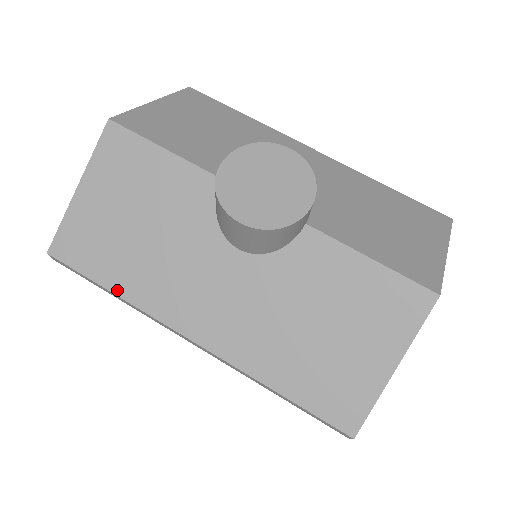
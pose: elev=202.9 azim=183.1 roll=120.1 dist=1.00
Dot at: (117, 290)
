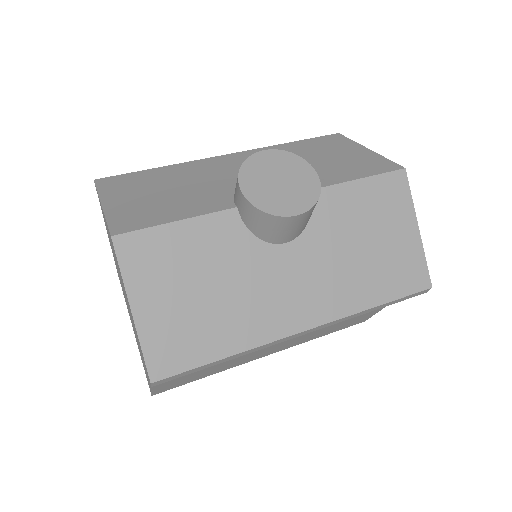
Dot at: (230, 351)
